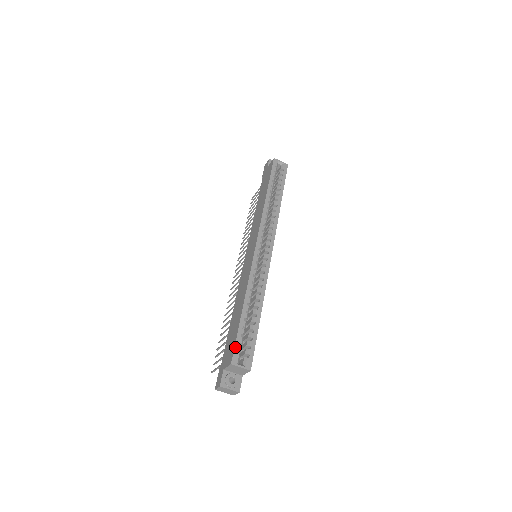
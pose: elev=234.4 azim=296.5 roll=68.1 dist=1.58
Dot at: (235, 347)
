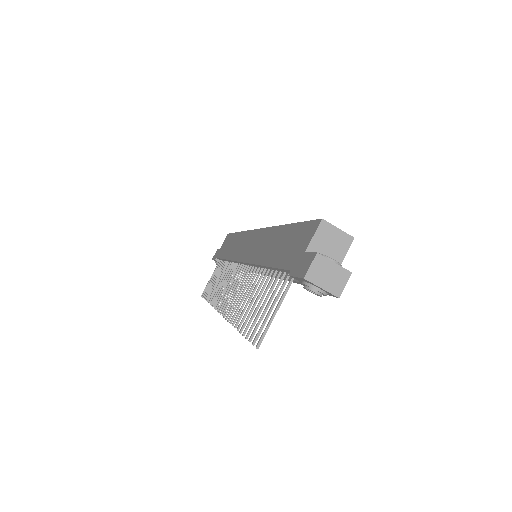
Dot at: (311, 221)
